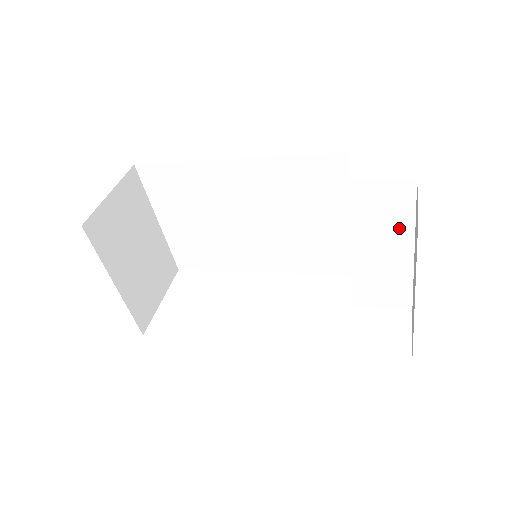
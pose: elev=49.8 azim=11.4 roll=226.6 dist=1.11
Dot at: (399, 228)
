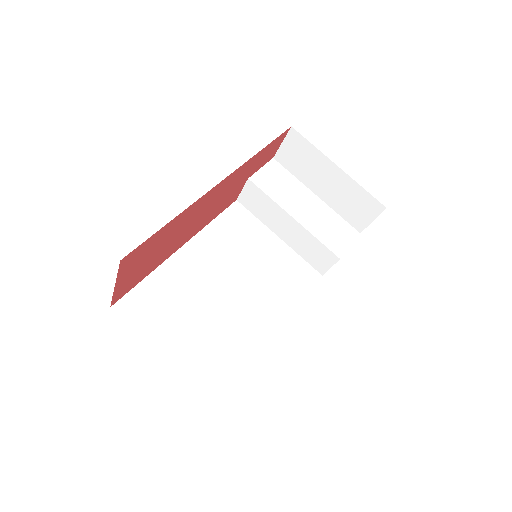
Dot at: (296, 187)
